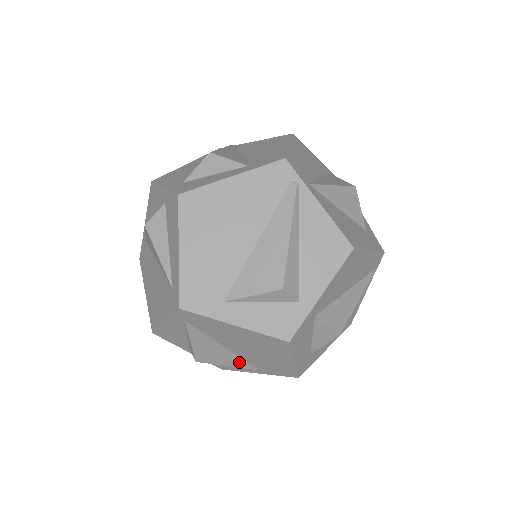
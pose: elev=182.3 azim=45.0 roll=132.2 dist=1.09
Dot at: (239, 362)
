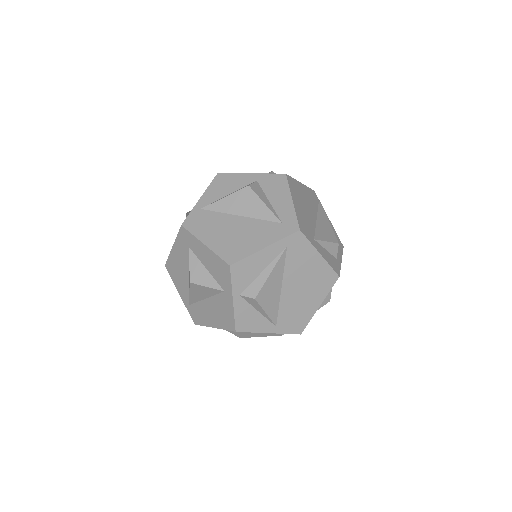
Dot at: (274, 310)
